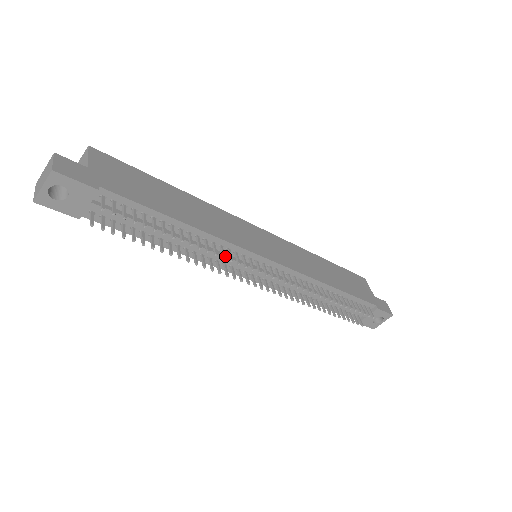
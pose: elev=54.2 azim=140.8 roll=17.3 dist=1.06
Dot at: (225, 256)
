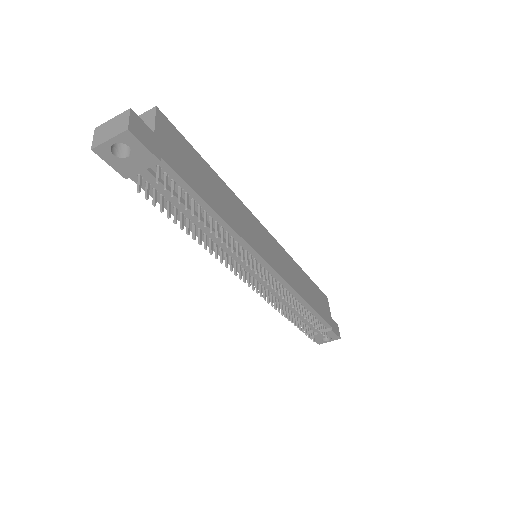
Dot at: occluded
